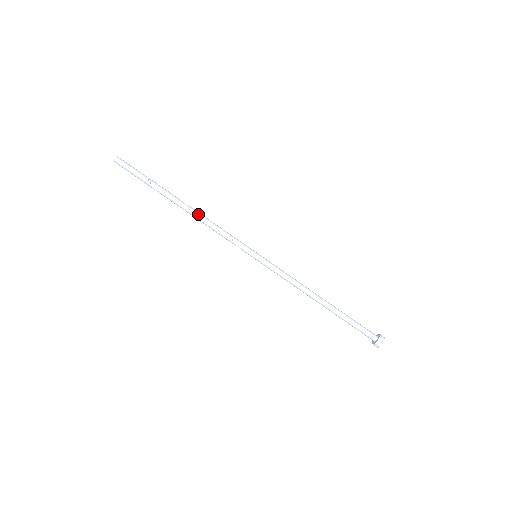
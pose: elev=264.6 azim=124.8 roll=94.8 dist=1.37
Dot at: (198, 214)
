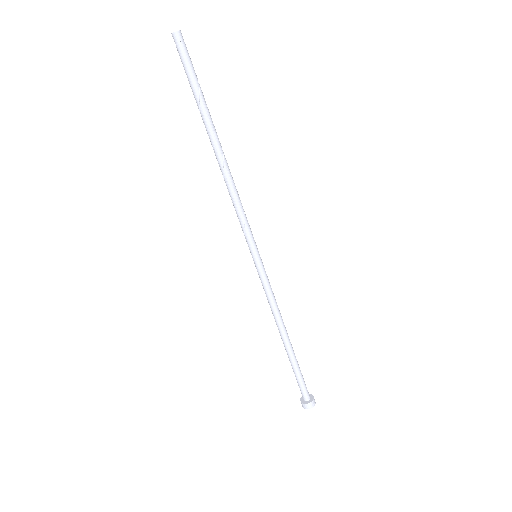
Dot at: (228, 172)
